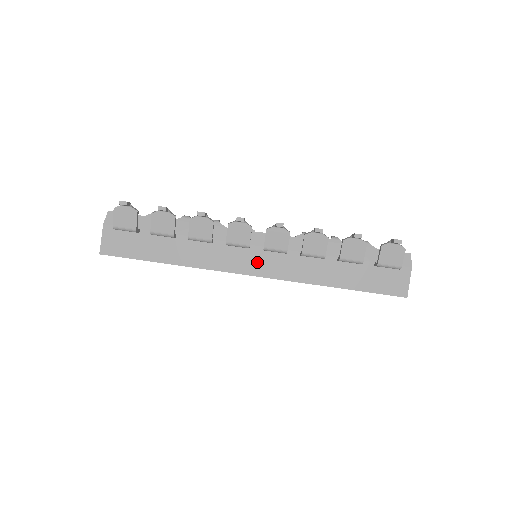
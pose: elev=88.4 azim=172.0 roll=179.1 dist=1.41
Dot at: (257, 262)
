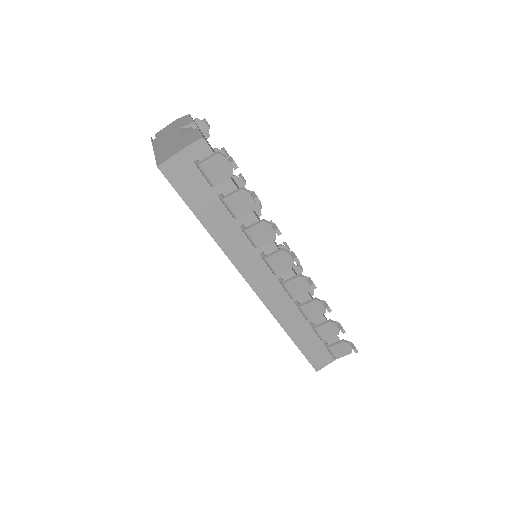
Dot at: (265, 283)
